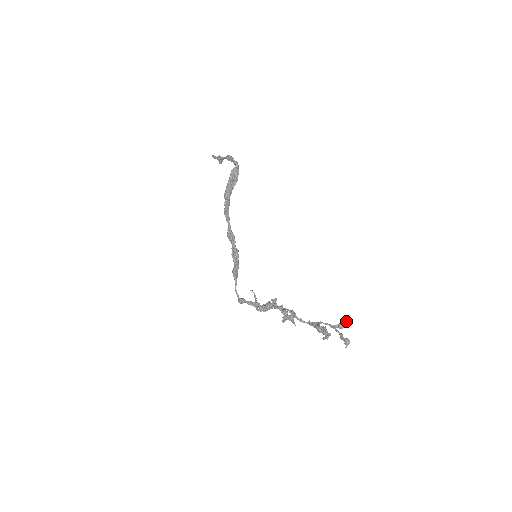
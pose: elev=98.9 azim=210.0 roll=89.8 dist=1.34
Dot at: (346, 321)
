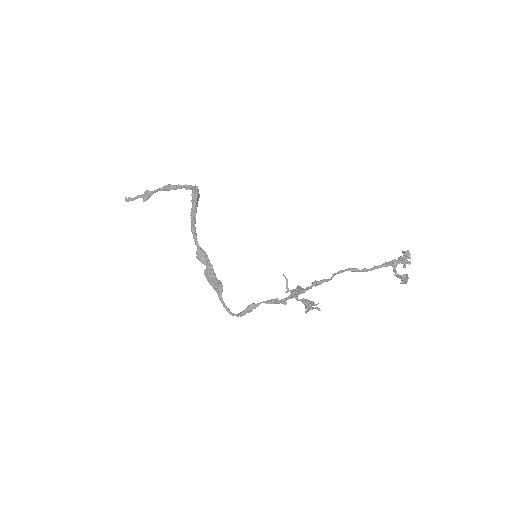
Dot at: occluded
